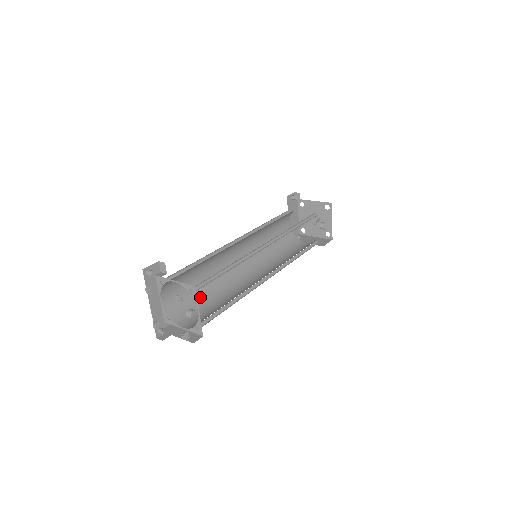
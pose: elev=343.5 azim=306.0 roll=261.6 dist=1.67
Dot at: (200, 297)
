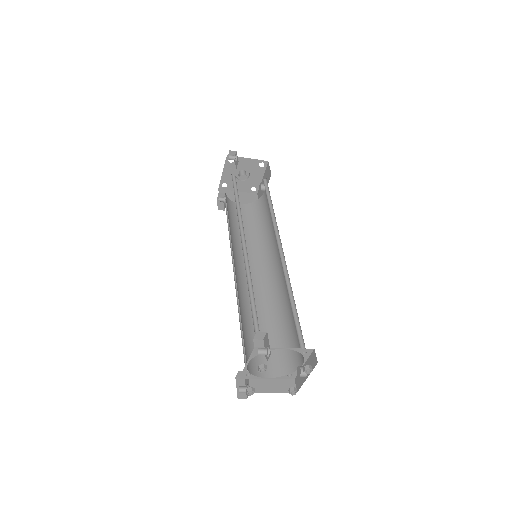
Dot at: (245, 330)
